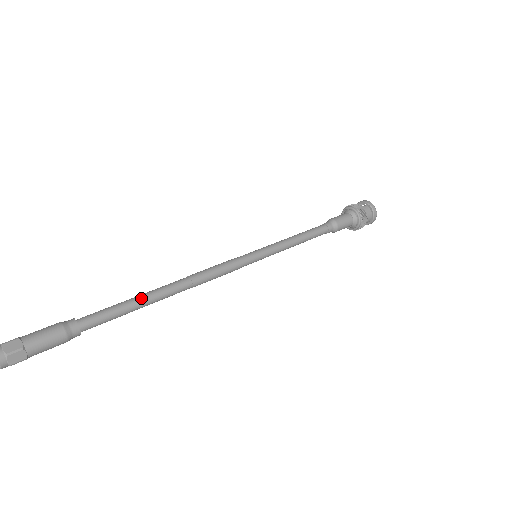
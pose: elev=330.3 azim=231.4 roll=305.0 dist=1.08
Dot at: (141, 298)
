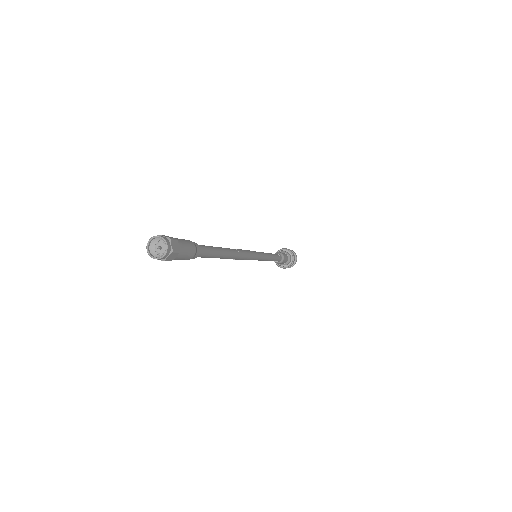
Dot at: (222, 251)
